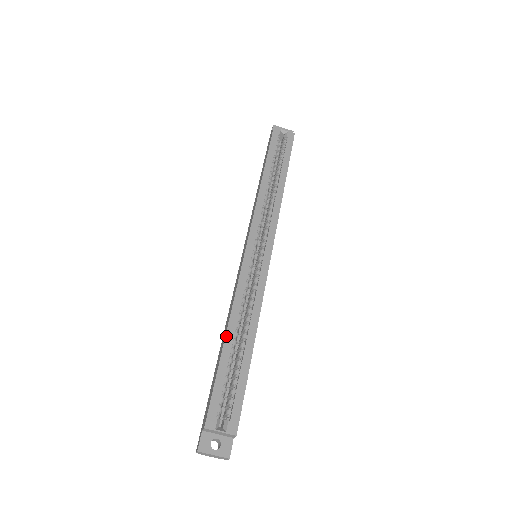
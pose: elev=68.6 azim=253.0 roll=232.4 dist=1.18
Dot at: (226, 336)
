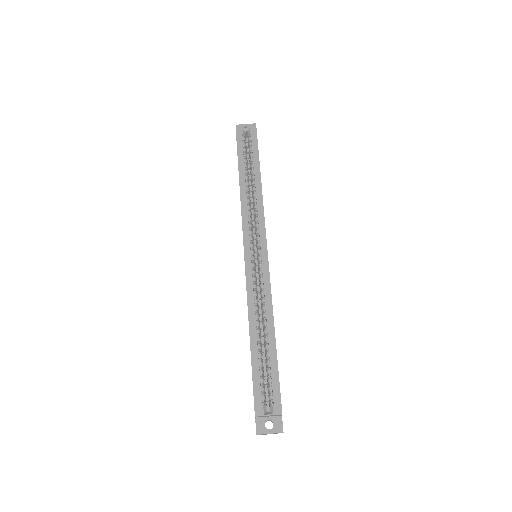
Dot at: (250, 337)
